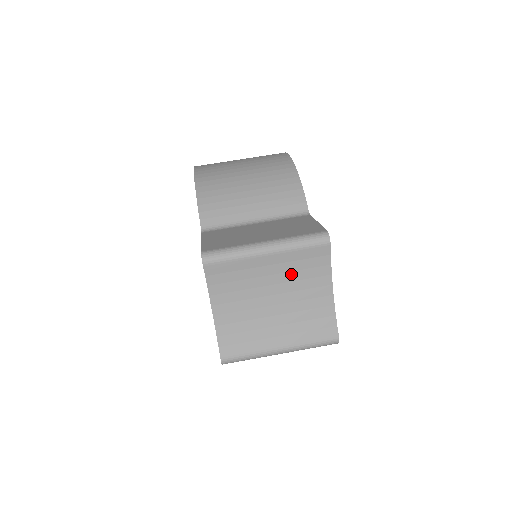
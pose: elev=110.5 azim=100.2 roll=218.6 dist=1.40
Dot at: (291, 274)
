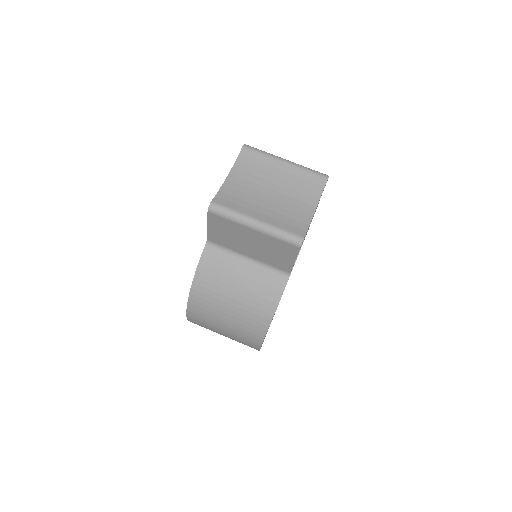
Dot at: (292, 184)
